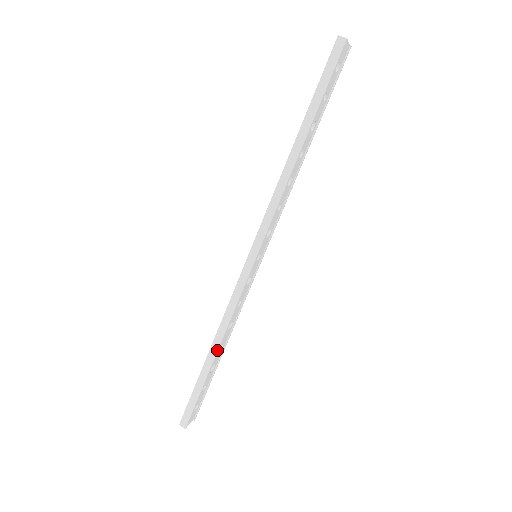
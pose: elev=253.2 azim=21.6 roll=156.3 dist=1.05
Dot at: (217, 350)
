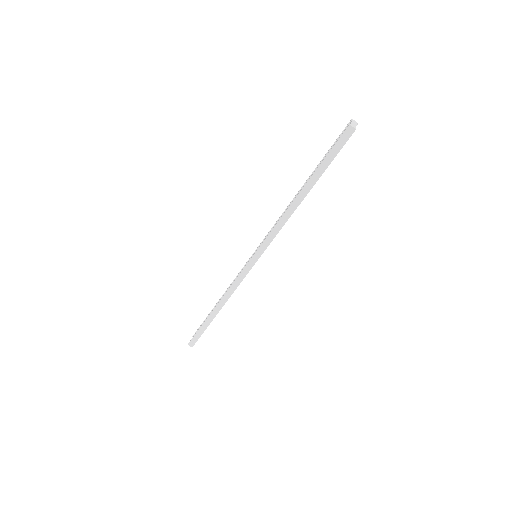
Dot at: (220, 309)
